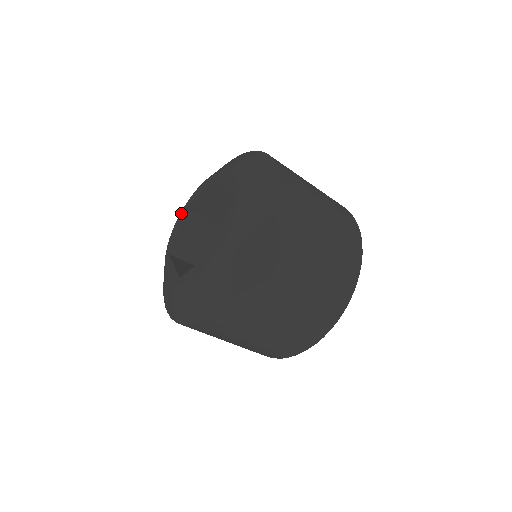
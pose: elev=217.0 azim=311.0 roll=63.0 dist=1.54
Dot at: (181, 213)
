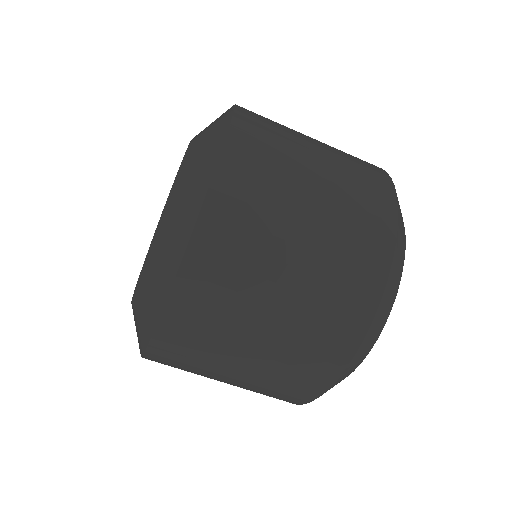
Dot at: occluded
